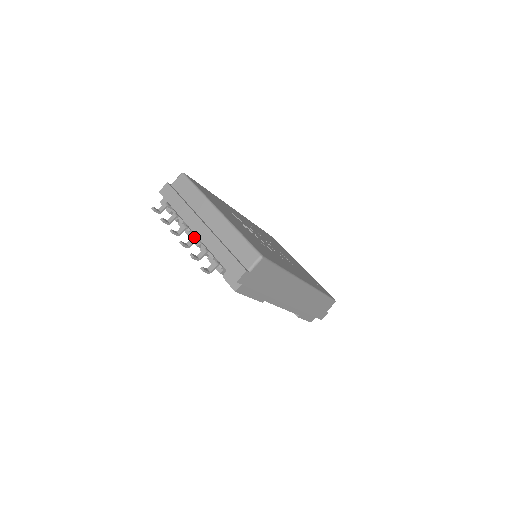
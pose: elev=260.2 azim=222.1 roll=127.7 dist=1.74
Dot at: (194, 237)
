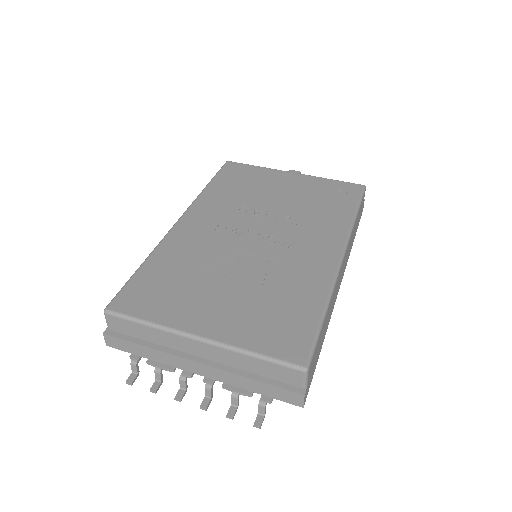
Dot at: (206, 387)
